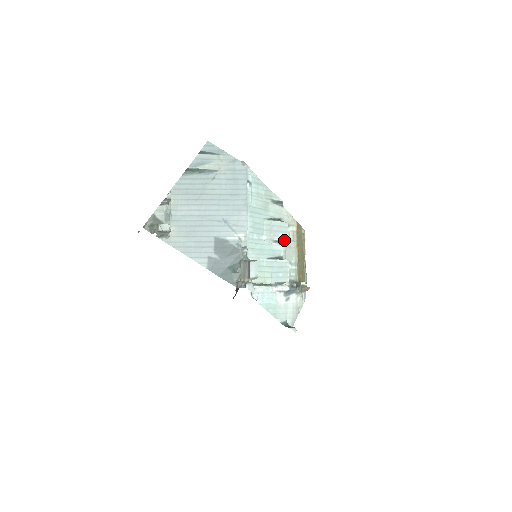
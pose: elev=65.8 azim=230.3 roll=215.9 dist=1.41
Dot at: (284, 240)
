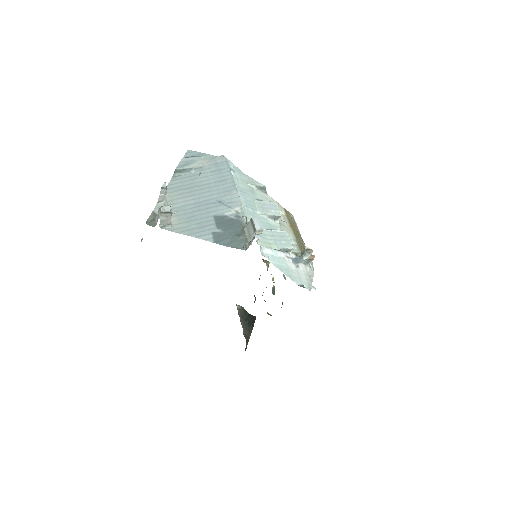
Dot at: (277, 216)
